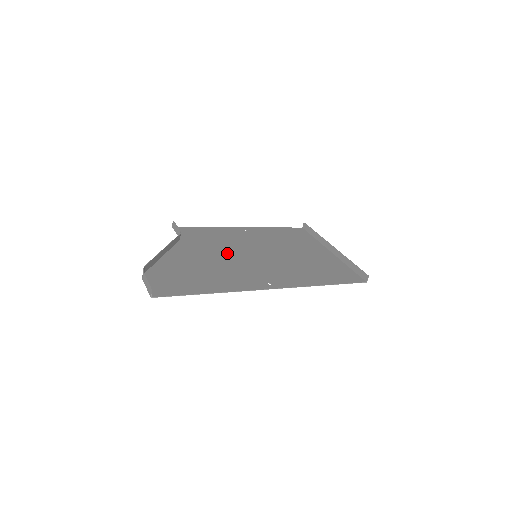
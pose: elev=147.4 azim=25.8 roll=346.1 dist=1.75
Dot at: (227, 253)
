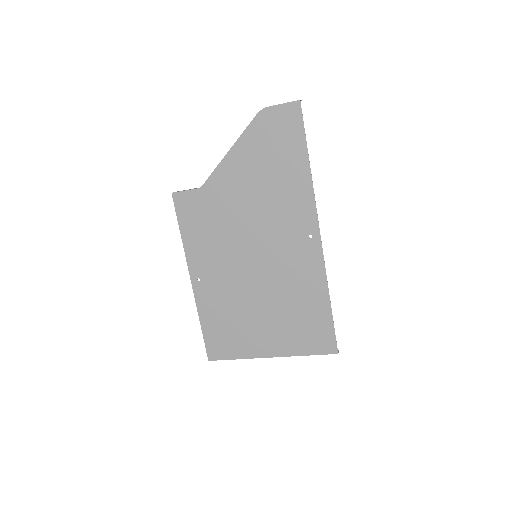
Dot at: (242, 225)
